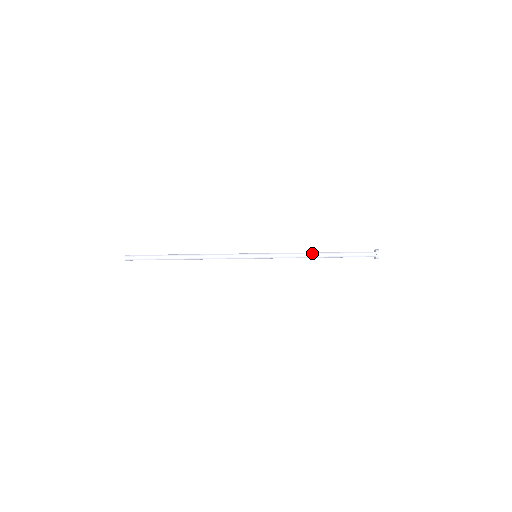
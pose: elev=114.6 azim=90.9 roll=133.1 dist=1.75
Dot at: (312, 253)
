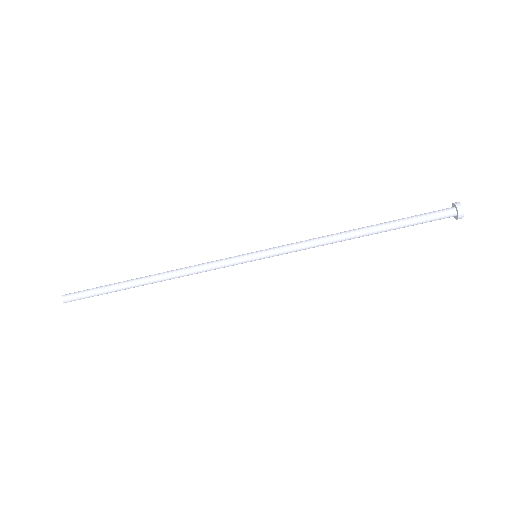
Dot at: occluded
